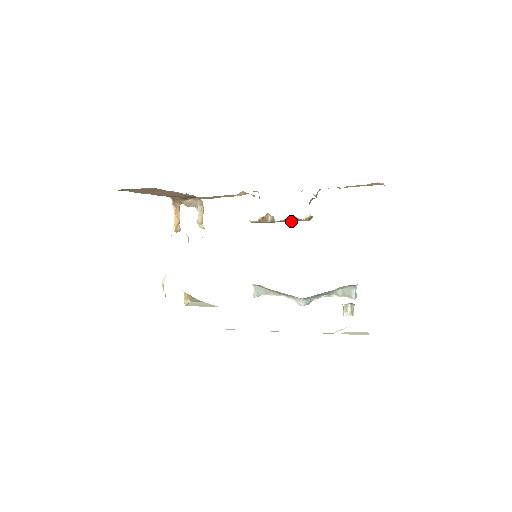
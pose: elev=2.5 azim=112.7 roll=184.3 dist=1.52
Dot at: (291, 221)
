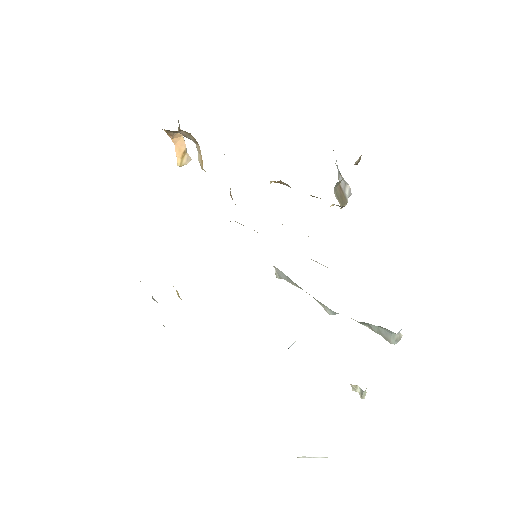
Dot at: occluded
